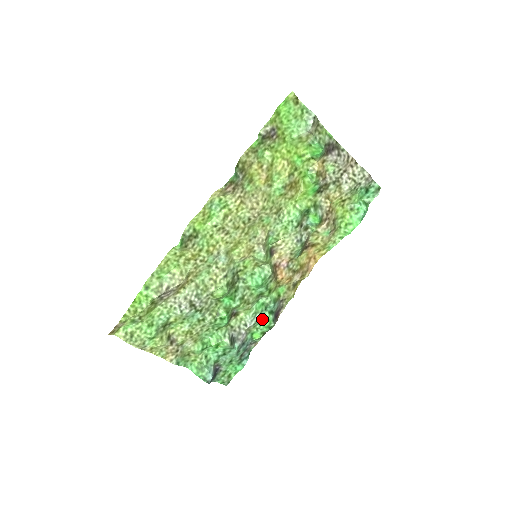
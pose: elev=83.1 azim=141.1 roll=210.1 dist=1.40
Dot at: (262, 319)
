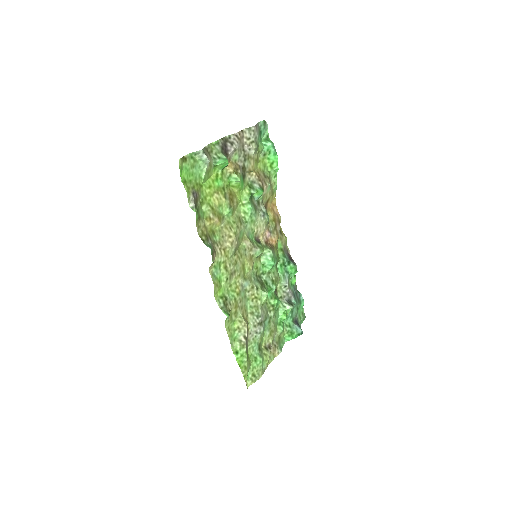
Dot at: (289, 272)
